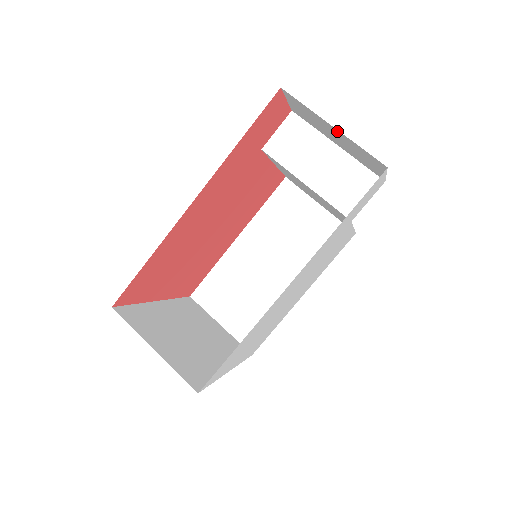
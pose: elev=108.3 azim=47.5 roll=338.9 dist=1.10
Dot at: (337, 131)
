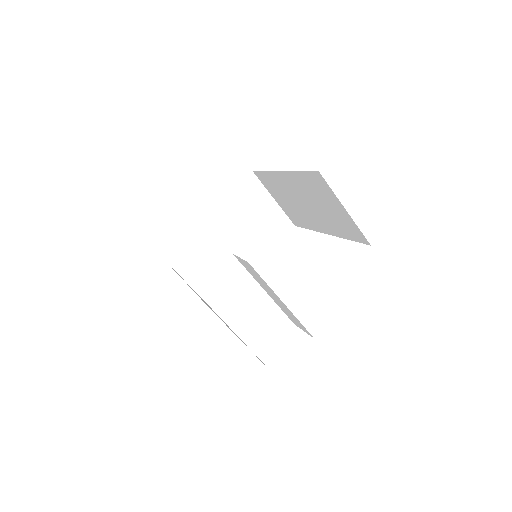
Dot at: occluded
